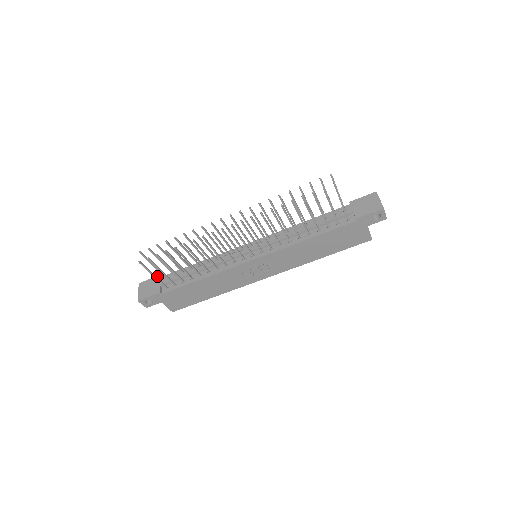
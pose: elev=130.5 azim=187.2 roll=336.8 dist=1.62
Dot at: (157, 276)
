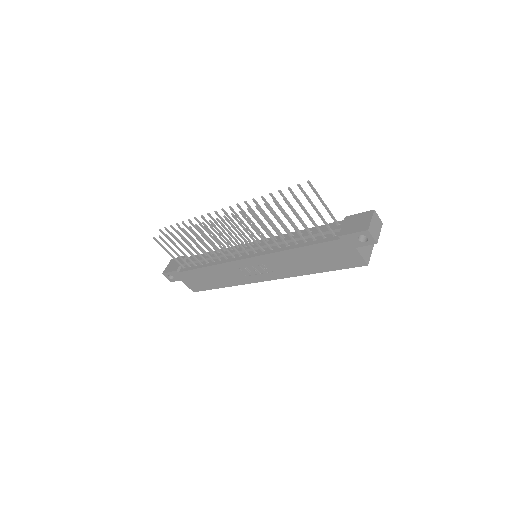
Dot at: (184, 256)
